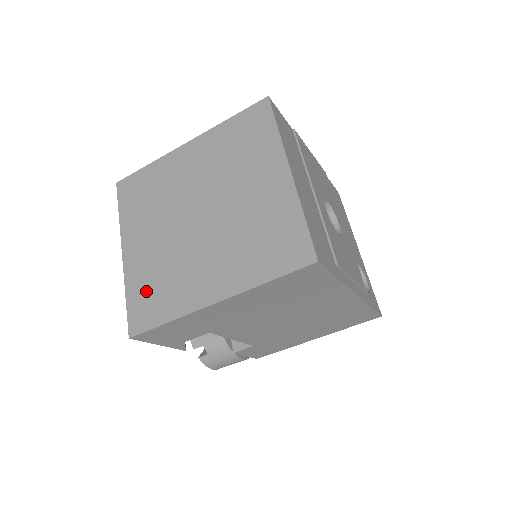
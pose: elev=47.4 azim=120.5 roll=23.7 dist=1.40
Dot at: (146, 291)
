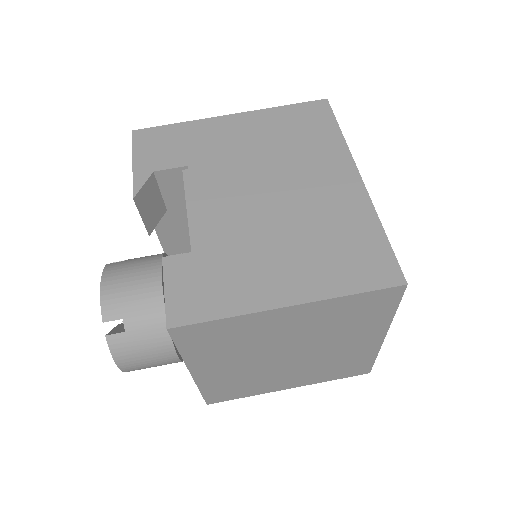
Dot at: occluded
